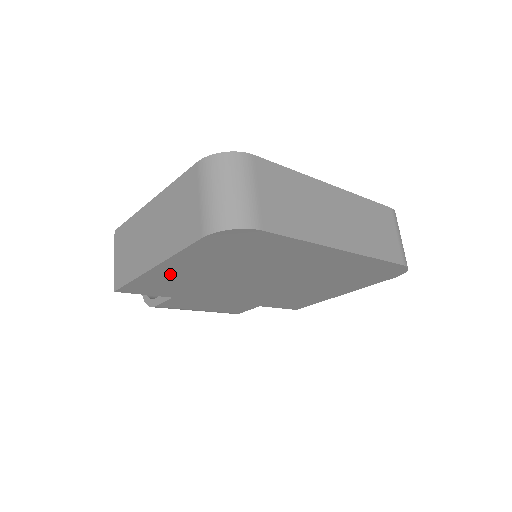
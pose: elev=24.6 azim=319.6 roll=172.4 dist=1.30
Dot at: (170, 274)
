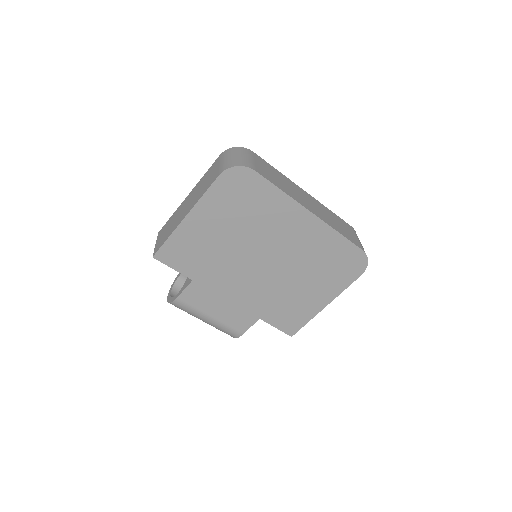
Dot at: (195, 231)
